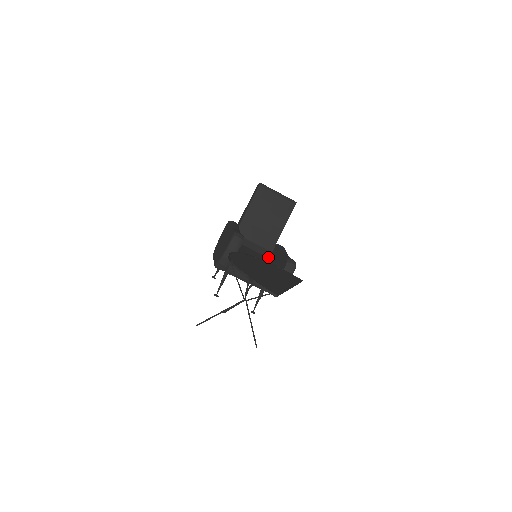
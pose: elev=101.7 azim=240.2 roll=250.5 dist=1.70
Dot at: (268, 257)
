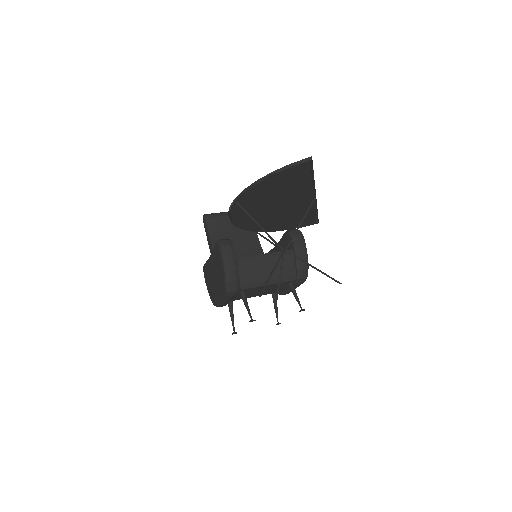
Dot at: occluded
